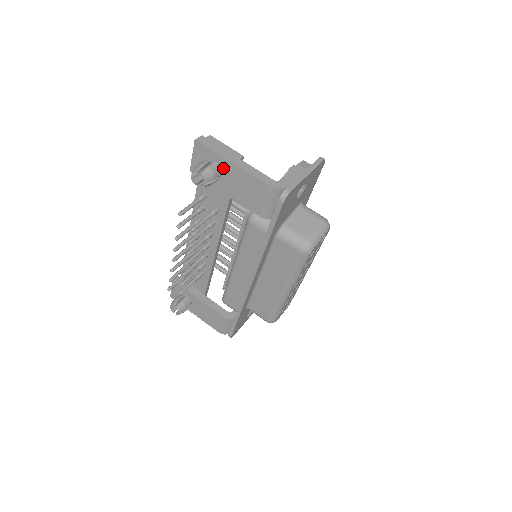
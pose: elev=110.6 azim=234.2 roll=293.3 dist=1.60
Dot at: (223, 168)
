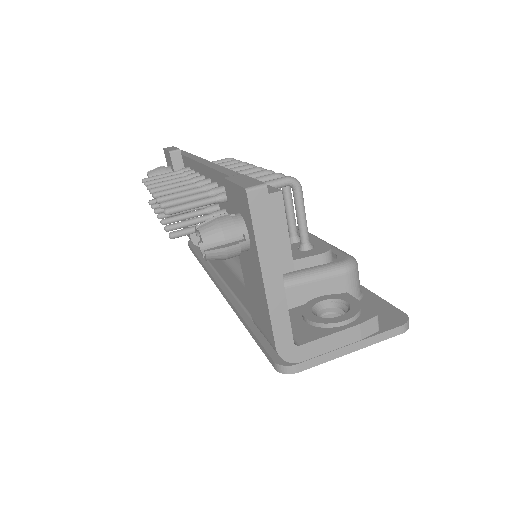
Dot at: (252, 255)
